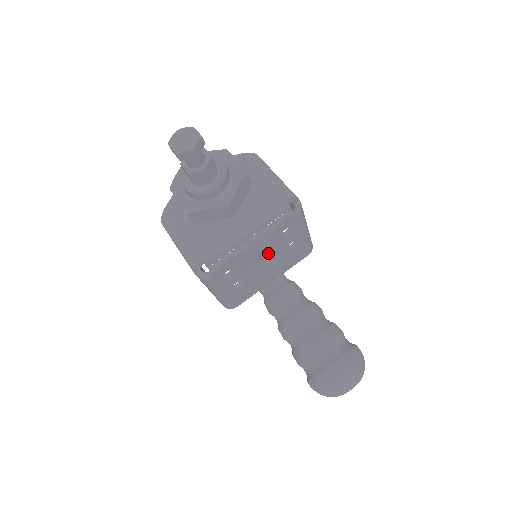
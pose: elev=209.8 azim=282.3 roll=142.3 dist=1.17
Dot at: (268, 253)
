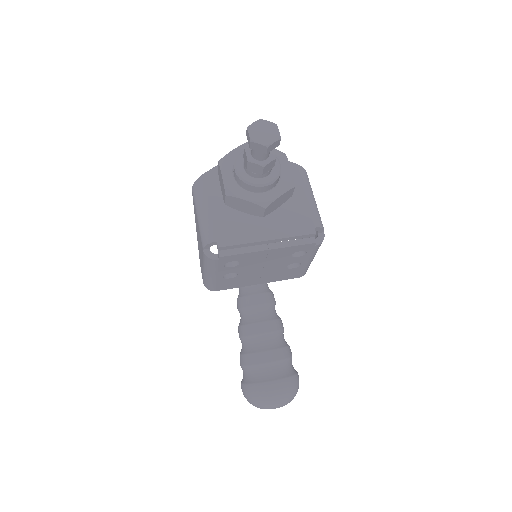
Dot at: (272, 262)
